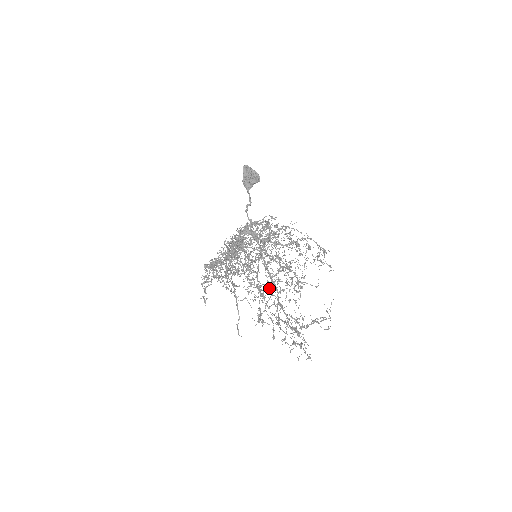
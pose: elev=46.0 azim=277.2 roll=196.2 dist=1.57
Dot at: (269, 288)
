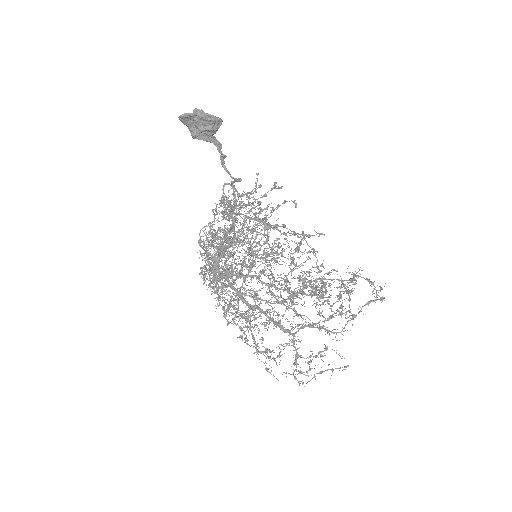
Dot at: occluded
